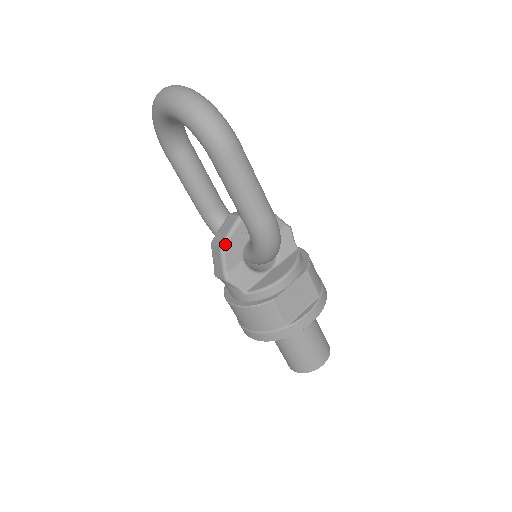
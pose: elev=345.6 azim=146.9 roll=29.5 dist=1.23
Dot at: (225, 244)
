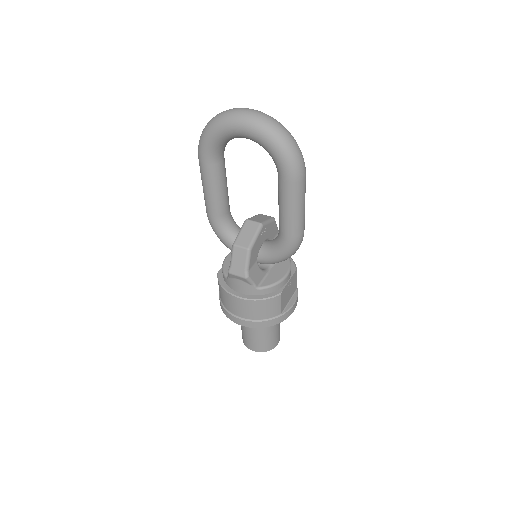
Dot at: (252, 247)
